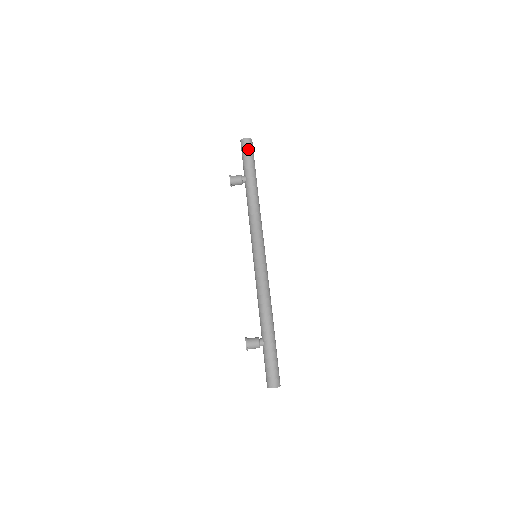
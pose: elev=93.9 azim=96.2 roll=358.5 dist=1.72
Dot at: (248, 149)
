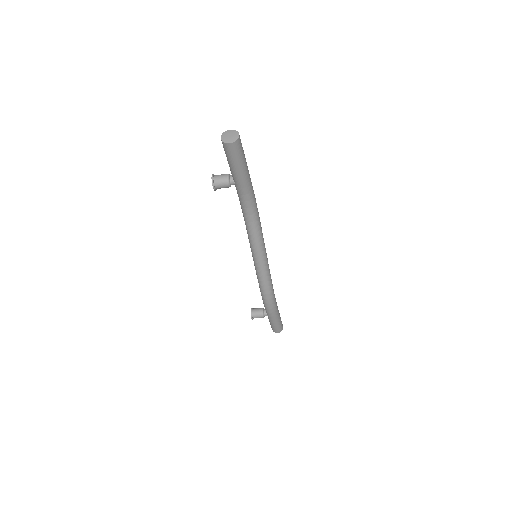
Dot at: (235, 156)
